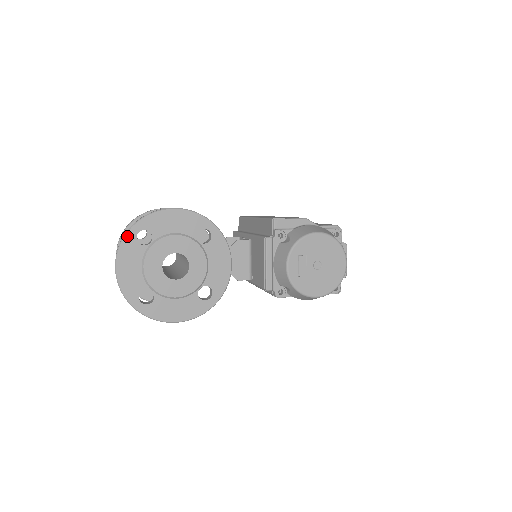
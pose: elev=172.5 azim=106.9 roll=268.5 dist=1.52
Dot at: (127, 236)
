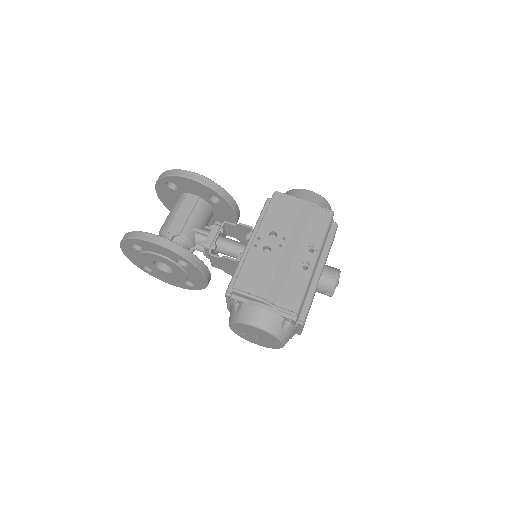
Dot at: (124, 242)
